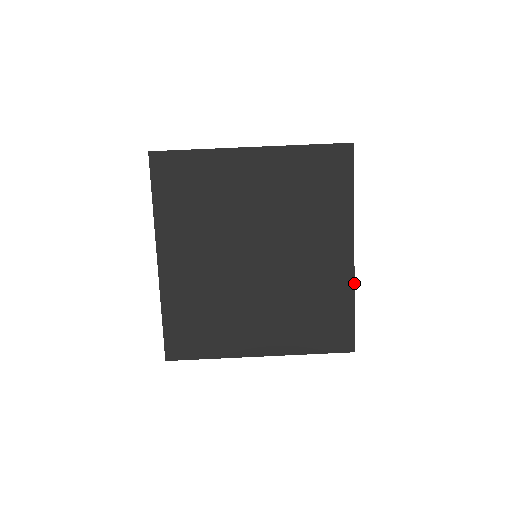
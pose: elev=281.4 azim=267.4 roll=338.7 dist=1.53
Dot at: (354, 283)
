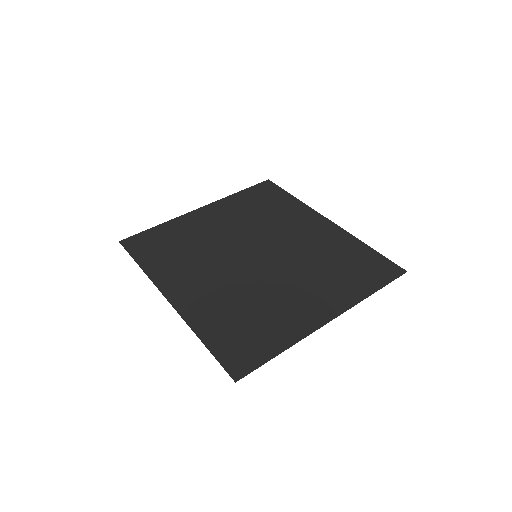
Dot at: (349, 234)
